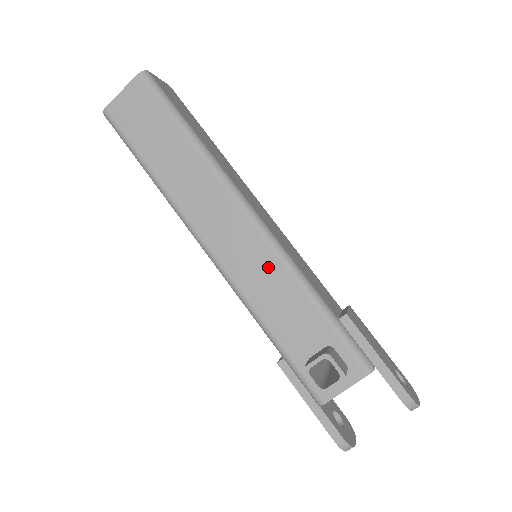
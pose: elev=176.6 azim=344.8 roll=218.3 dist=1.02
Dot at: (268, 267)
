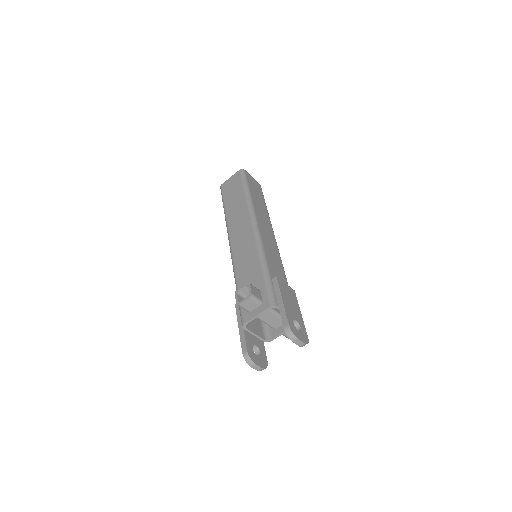
Dot at: (250, 250)
